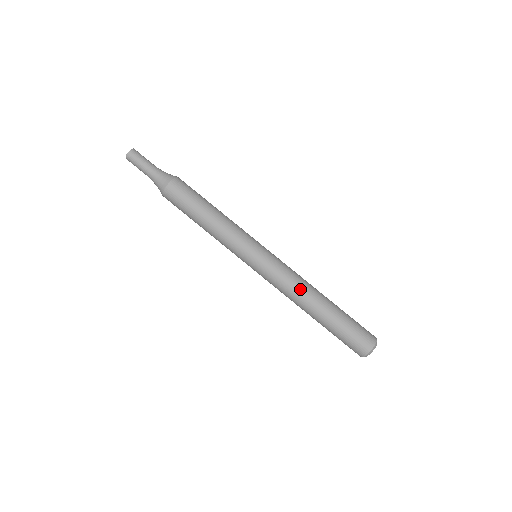
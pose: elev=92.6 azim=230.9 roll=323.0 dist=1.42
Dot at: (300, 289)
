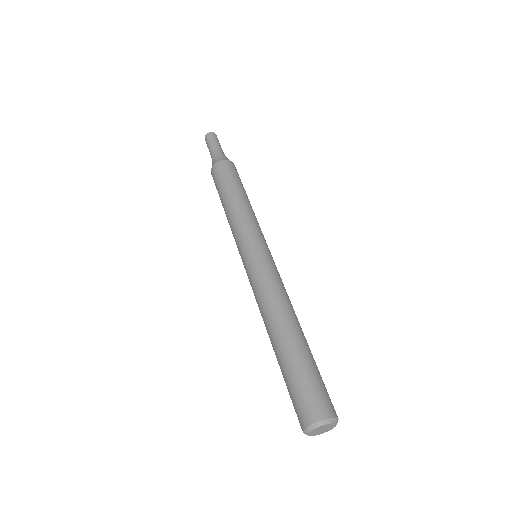
Dot at: (285, 300)
